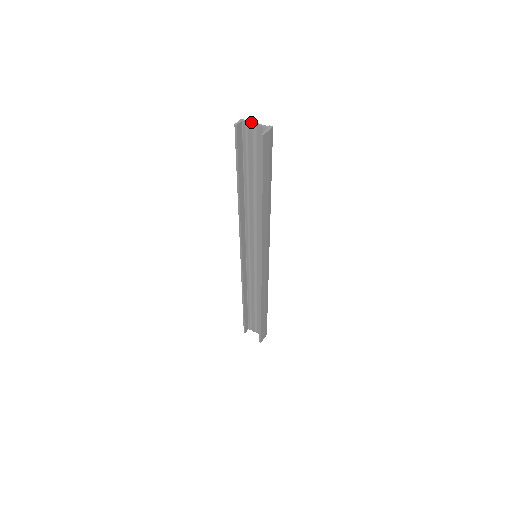
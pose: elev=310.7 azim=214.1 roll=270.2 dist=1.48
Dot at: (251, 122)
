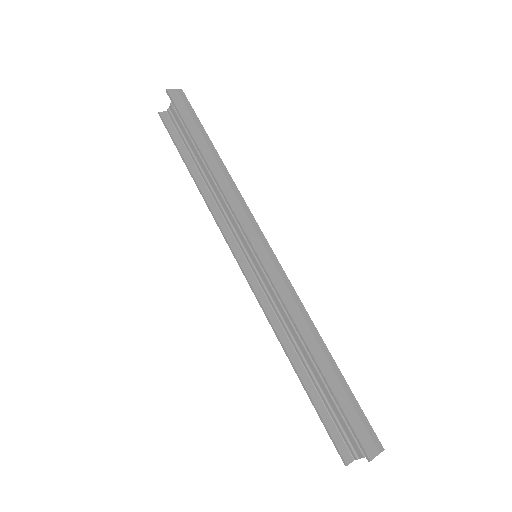
Dot at: (171, 105)
